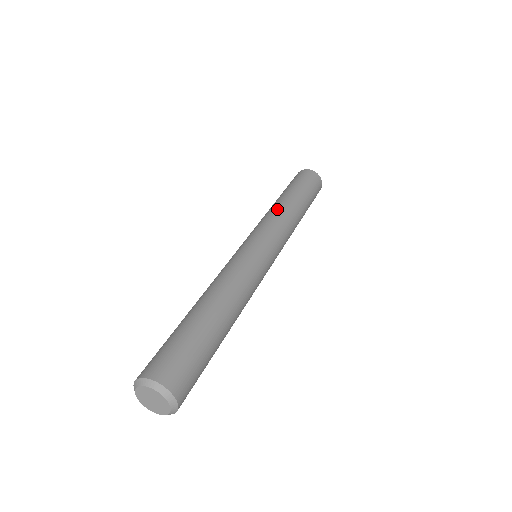
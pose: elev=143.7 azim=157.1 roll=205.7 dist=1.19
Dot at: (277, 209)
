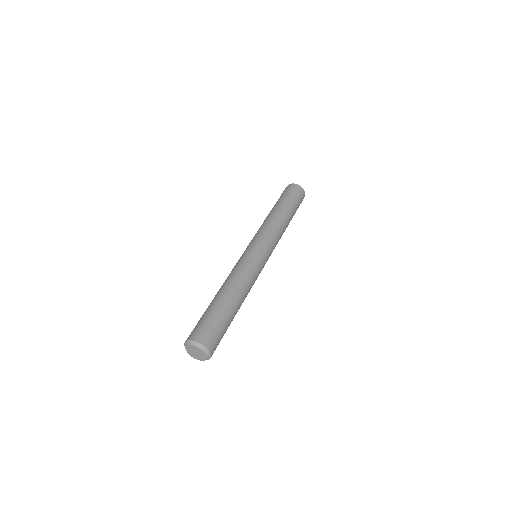
Dot at: (272, 220)
